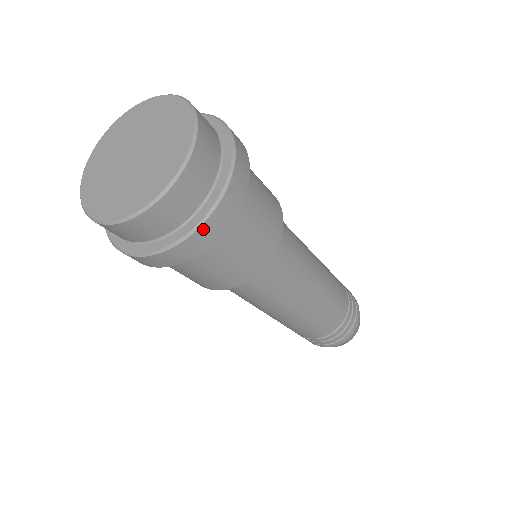
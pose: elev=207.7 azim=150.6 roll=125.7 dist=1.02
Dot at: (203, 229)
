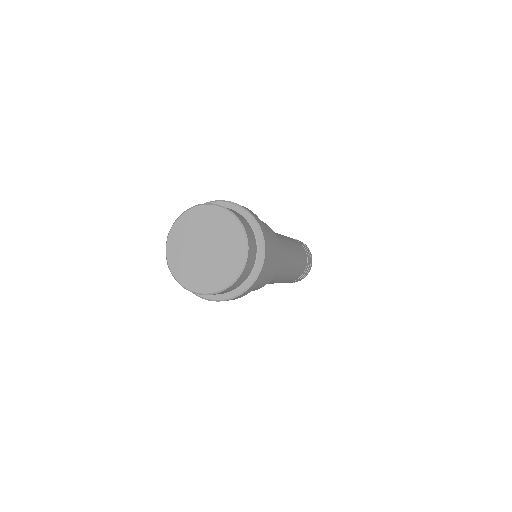
Dot at: (263, 267)
